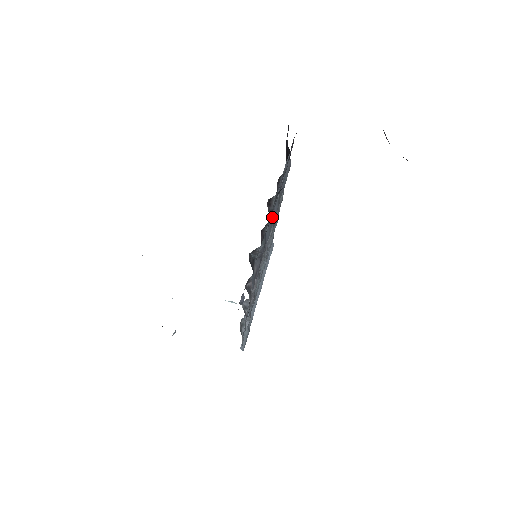
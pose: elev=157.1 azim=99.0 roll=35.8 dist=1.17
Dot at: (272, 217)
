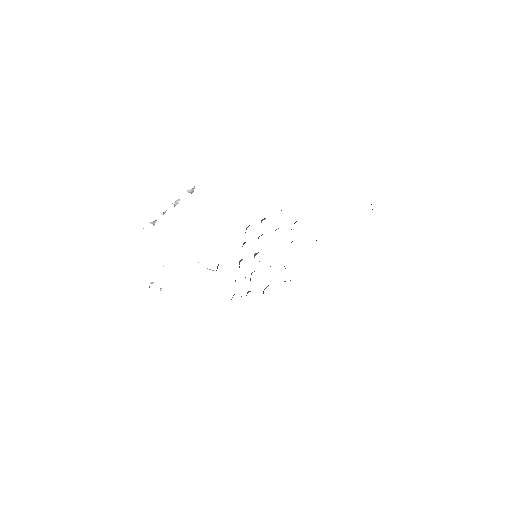
Dot at: occluded
